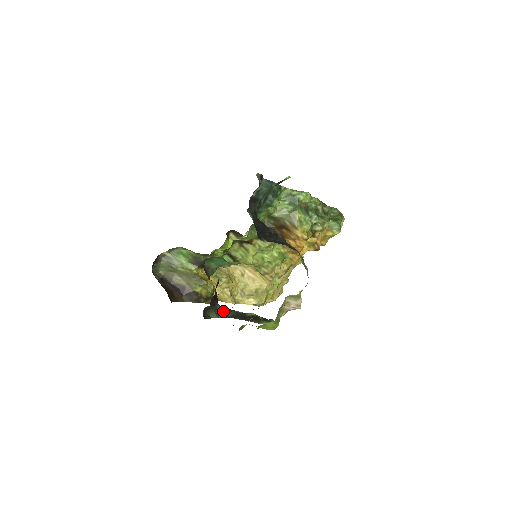
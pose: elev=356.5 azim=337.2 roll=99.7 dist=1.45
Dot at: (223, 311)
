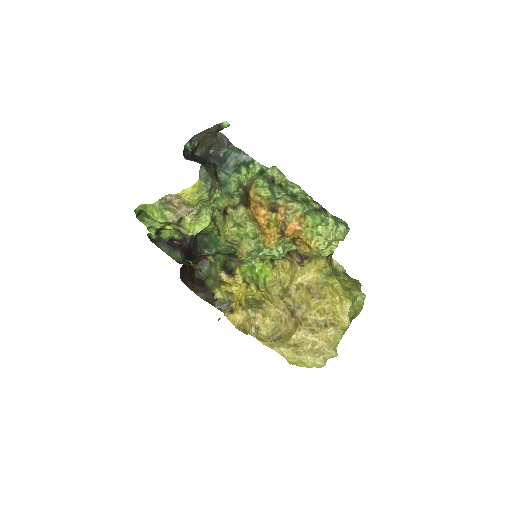
Dot at: (180, 259)
